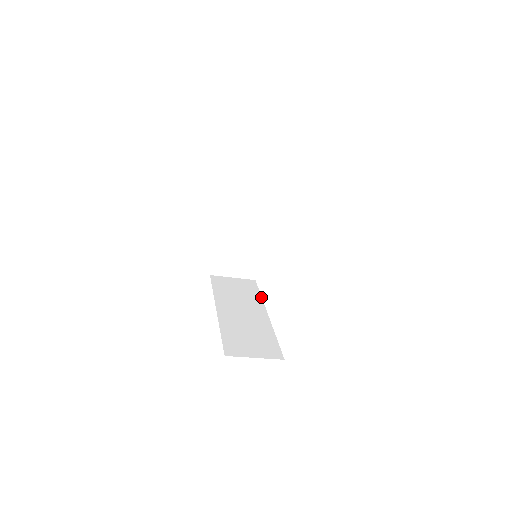
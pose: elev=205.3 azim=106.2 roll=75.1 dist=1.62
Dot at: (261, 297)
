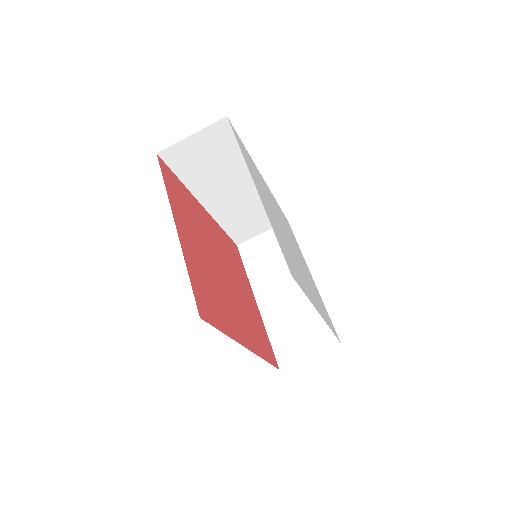
Dot at: occluded
